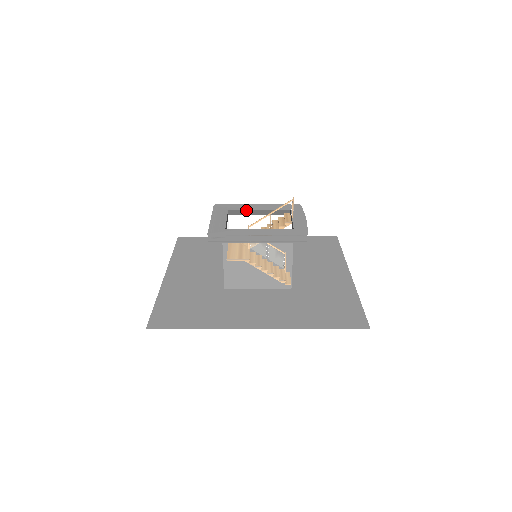
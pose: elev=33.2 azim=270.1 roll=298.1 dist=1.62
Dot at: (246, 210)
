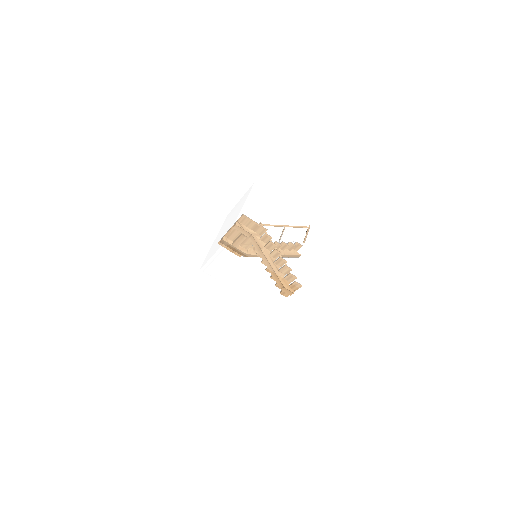
Dot at: occluded
